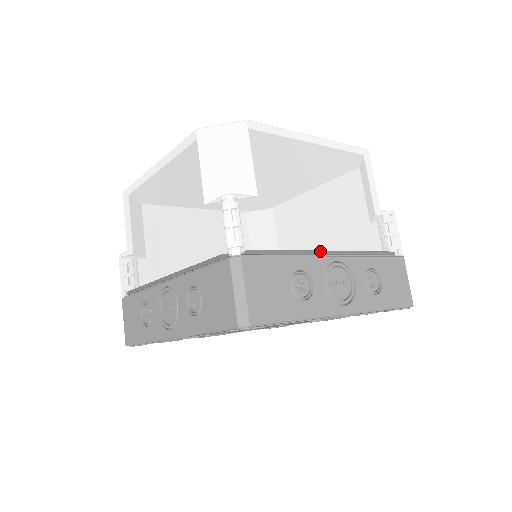
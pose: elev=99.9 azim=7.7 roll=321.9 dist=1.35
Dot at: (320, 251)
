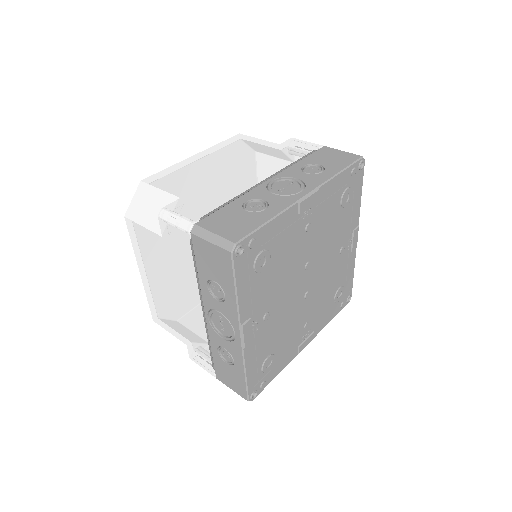
Dot at: occluded
